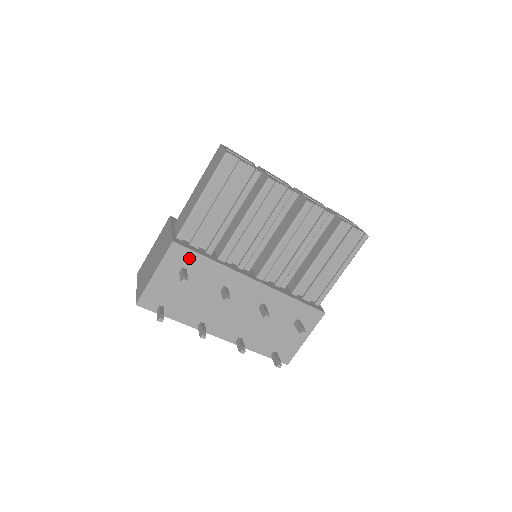
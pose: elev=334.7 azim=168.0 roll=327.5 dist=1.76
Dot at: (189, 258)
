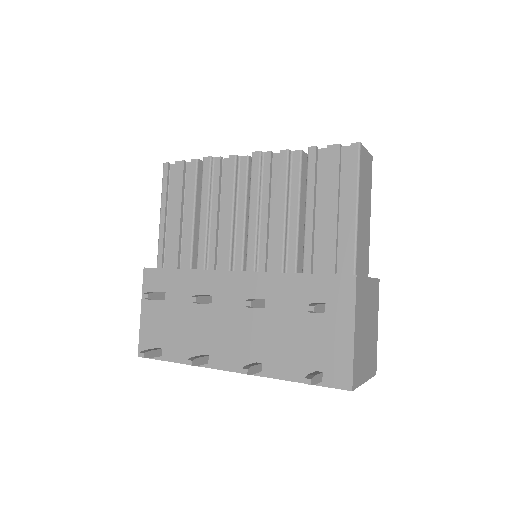
Dot at: (163, 278)
